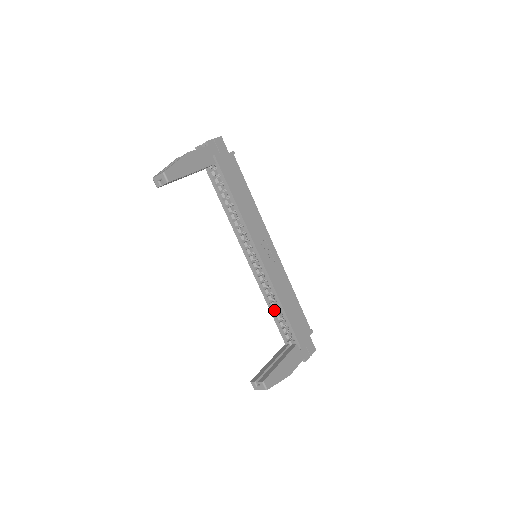
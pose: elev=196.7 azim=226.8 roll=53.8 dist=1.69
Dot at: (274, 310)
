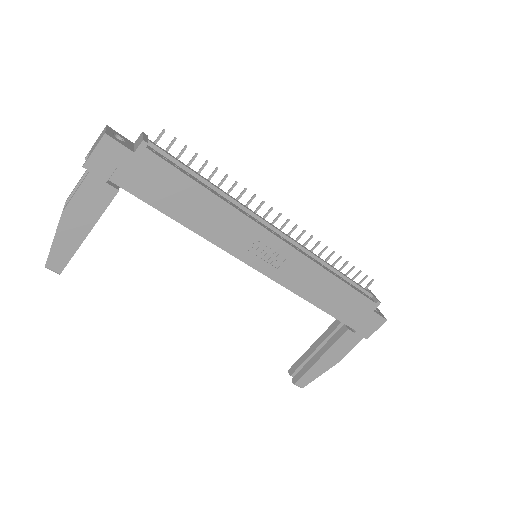
Dot at: occluded
